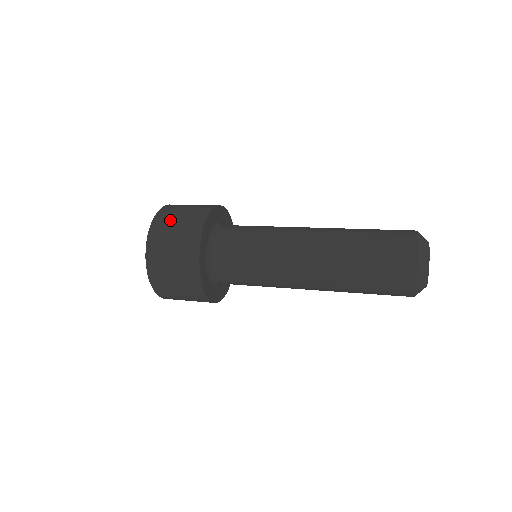
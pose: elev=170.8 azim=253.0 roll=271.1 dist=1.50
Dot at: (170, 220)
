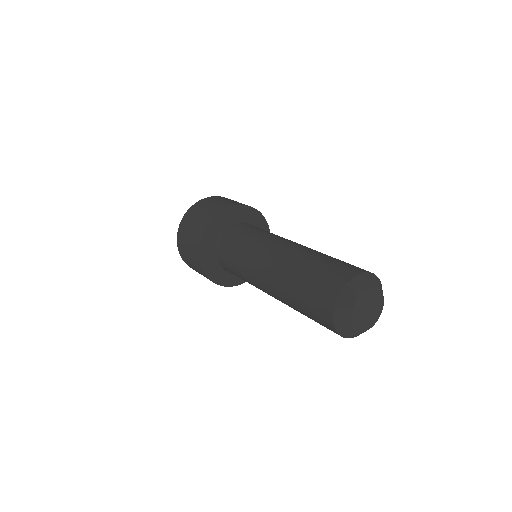
Dot at: (187, 227)
